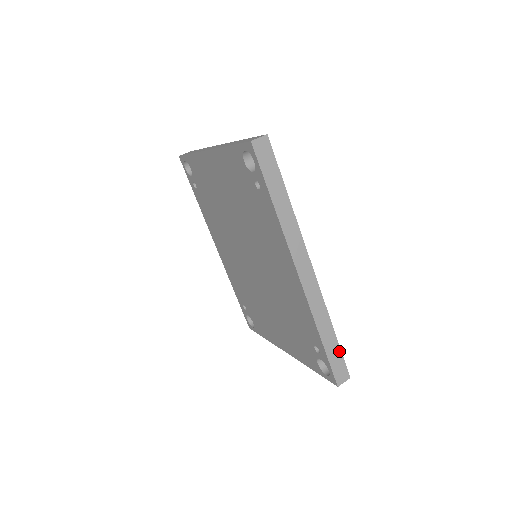
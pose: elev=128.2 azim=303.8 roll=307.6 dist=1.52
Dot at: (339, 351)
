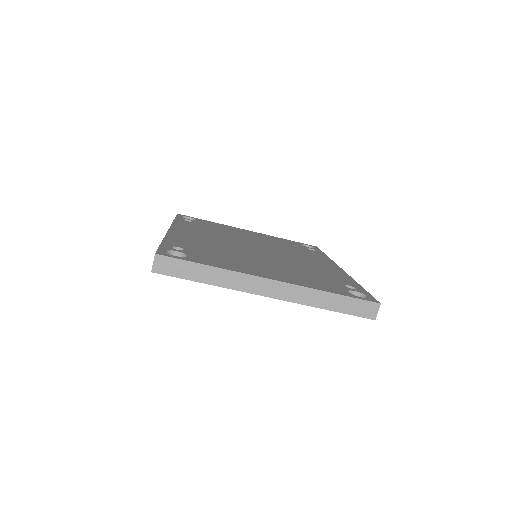
Dot at: occluded
